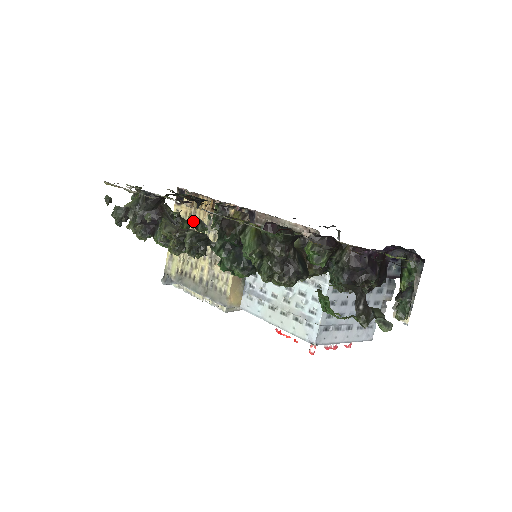
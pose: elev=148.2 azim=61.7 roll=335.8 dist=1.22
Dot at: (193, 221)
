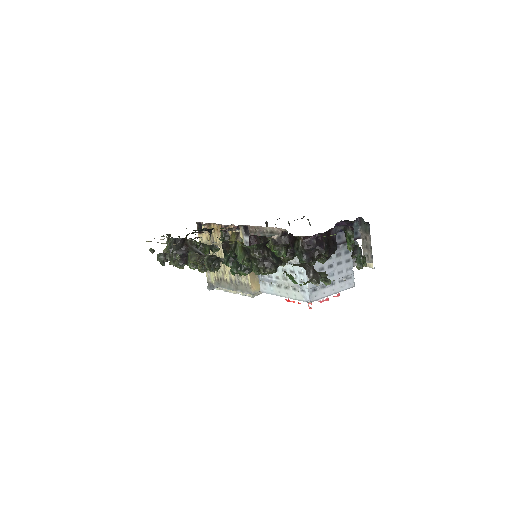
Dot at: occluded
